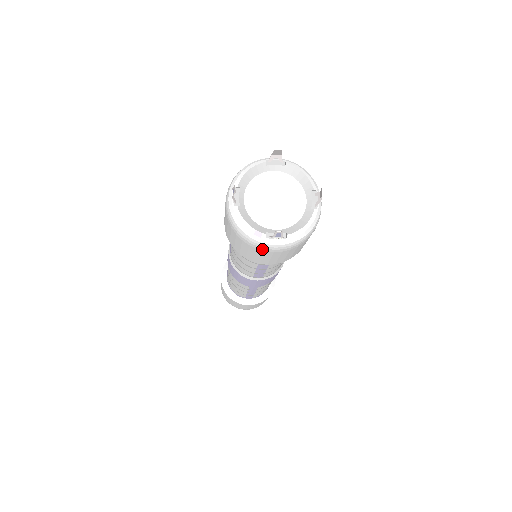
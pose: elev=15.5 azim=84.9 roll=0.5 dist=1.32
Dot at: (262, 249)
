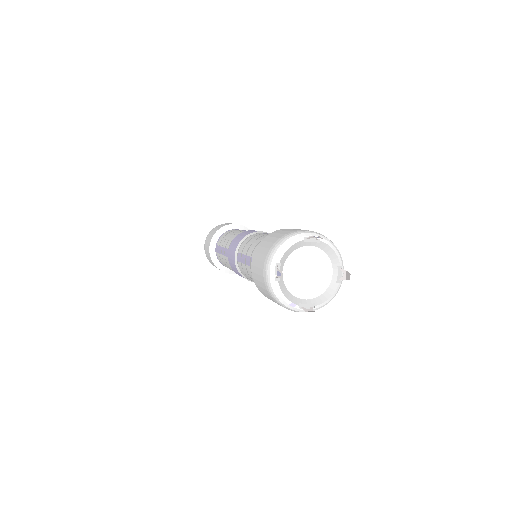
Dot at: (291, 310)
